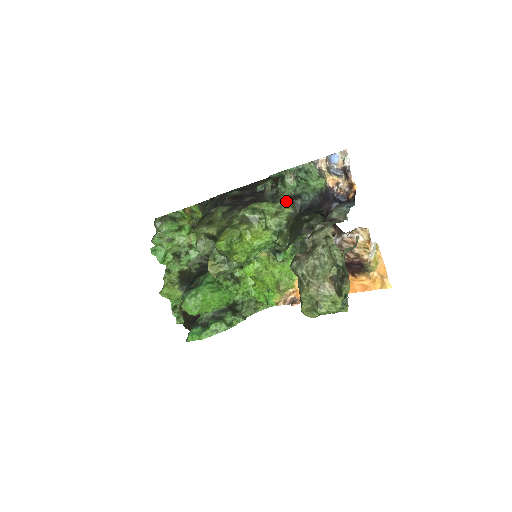
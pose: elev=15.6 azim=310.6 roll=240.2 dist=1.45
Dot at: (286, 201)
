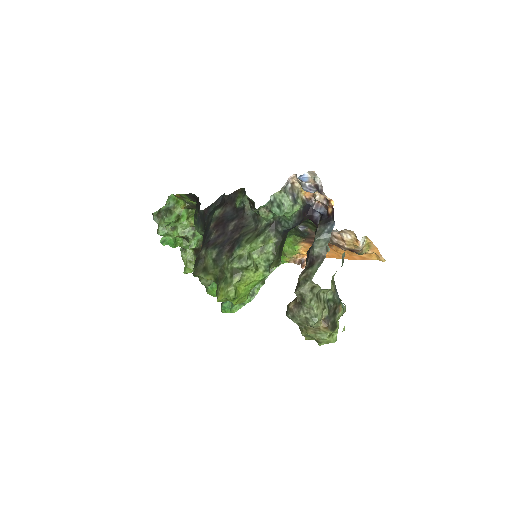
Dot at: (267, 233)
